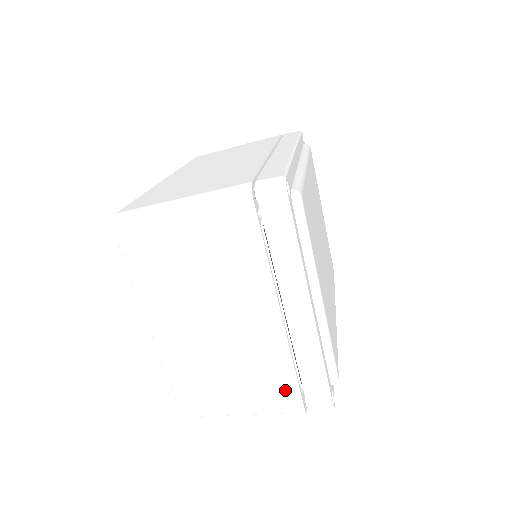
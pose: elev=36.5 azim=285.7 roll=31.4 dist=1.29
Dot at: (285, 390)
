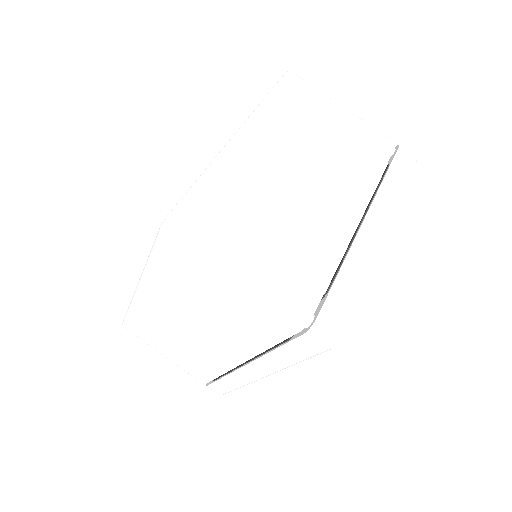
Dot at: (310, 280)
